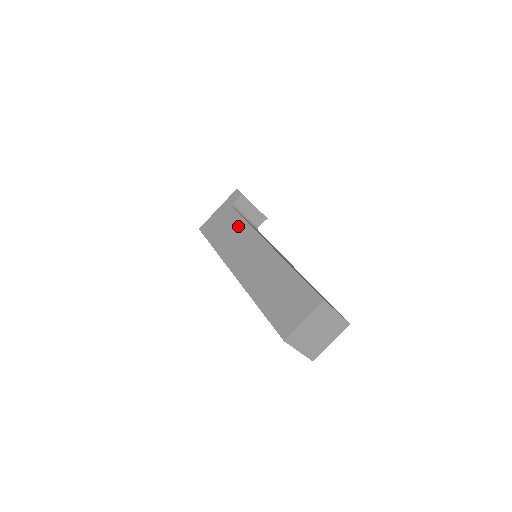
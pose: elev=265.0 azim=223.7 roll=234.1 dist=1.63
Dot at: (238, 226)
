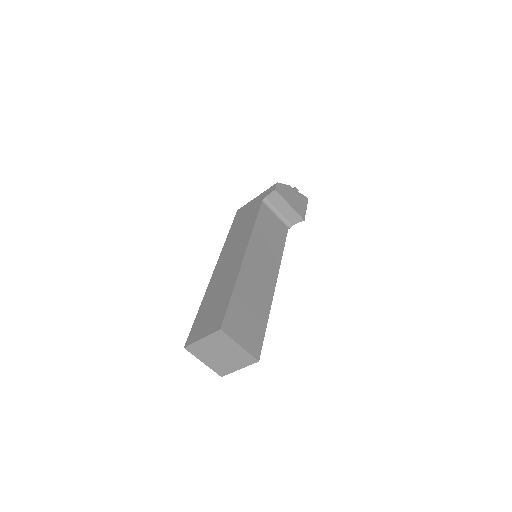
Dot at: (249, 222)
